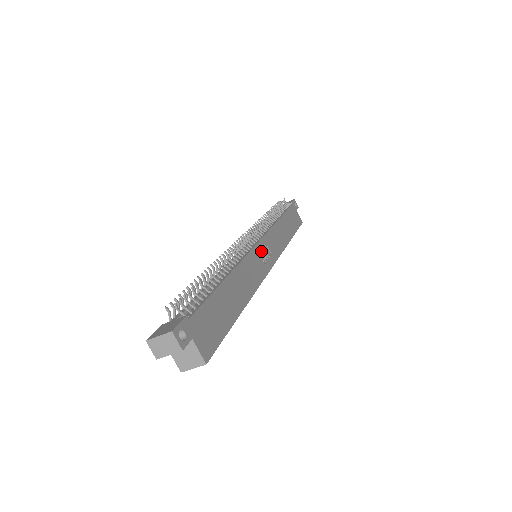
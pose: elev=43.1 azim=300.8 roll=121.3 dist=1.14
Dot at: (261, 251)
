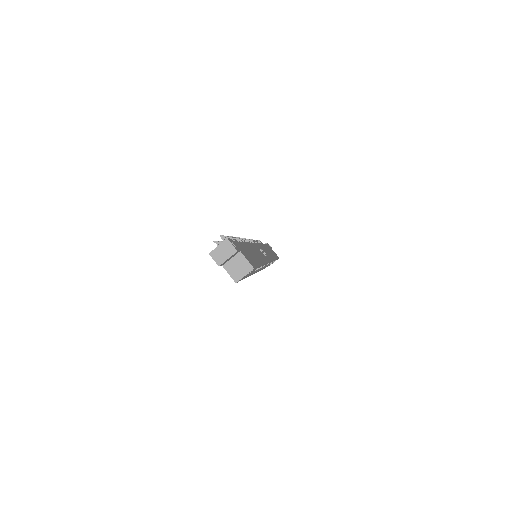
Dot at: occluded
